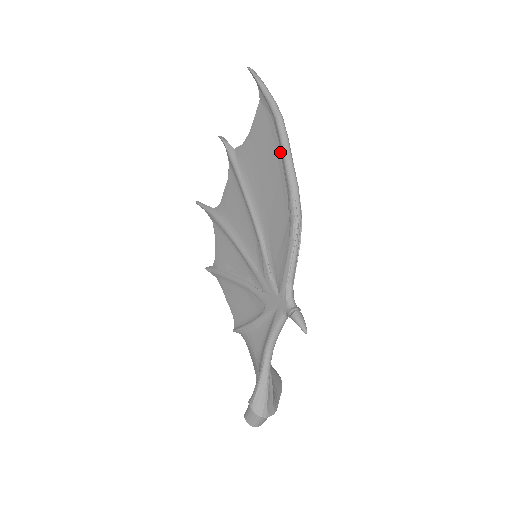
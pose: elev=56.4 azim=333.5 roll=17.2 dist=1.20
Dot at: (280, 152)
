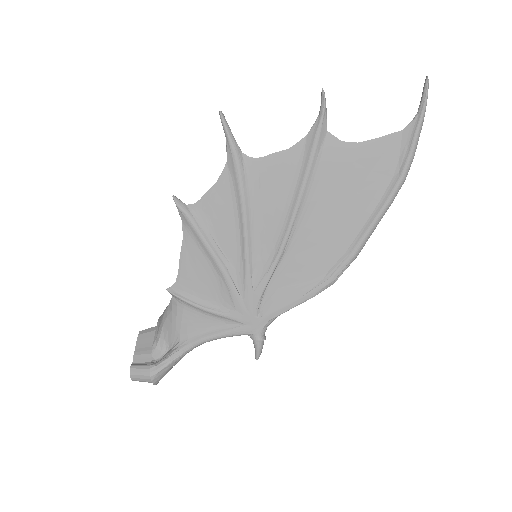
Dot at: (373, 211)
